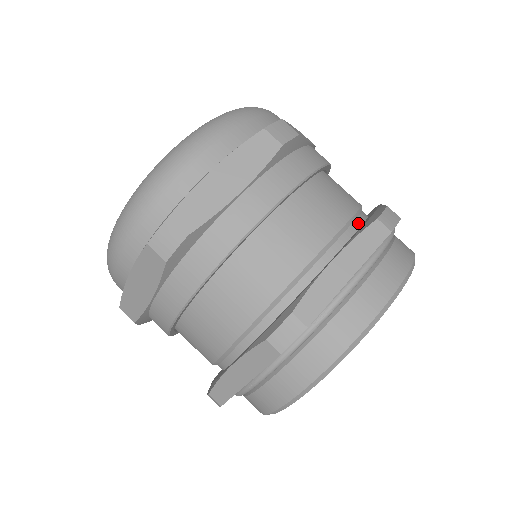
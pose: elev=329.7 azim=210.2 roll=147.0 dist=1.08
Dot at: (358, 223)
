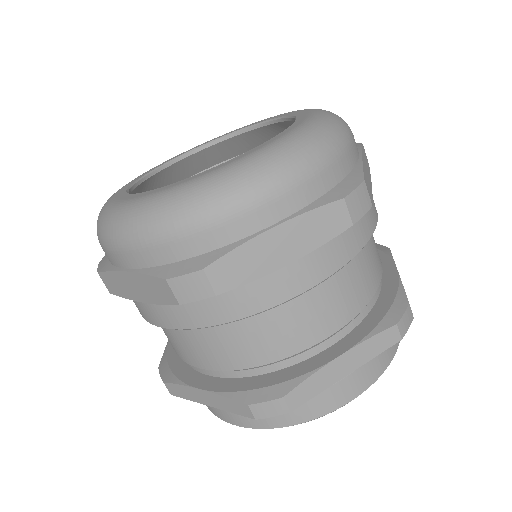
Dot at: (374, 300)
